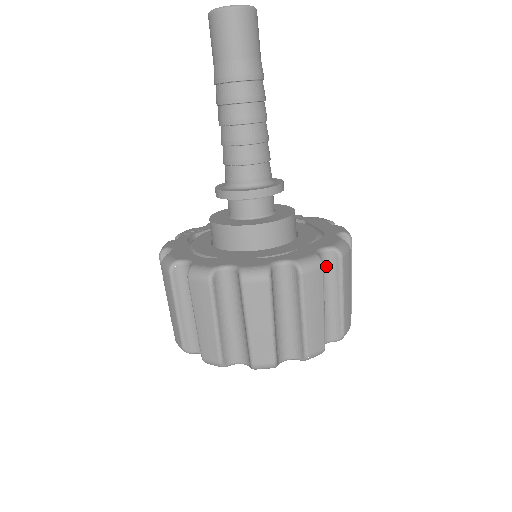
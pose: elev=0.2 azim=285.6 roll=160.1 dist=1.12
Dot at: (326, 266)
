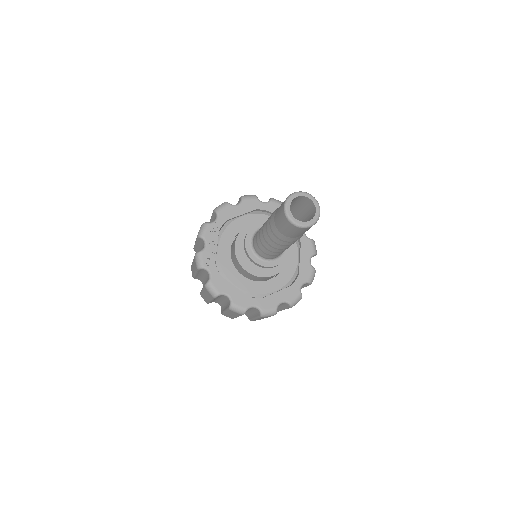
Dot at: occluded
